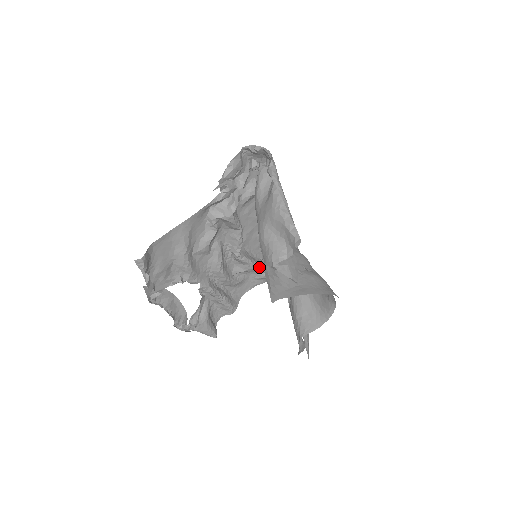
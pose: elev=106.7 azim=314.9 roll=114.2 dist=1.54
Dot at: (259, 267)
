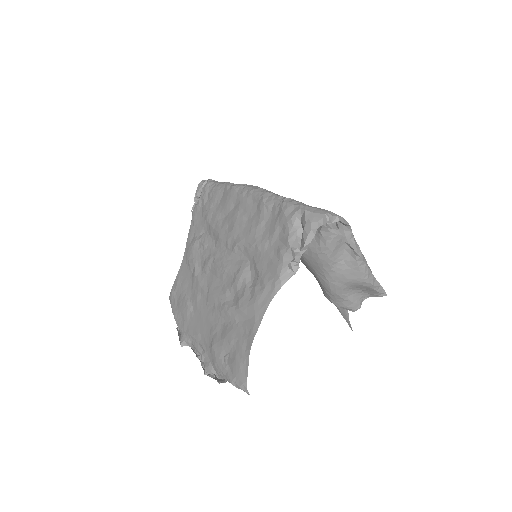
Dot at: occluded
